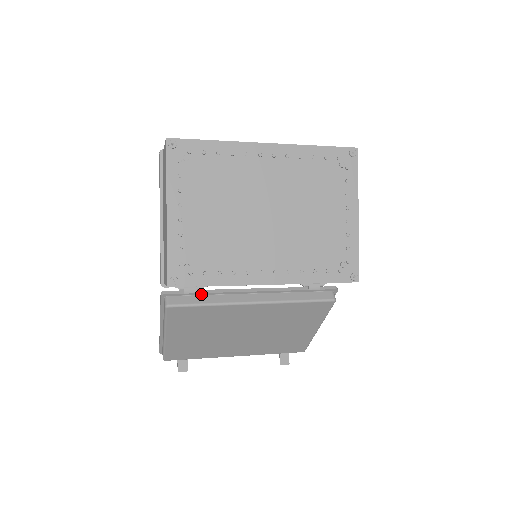
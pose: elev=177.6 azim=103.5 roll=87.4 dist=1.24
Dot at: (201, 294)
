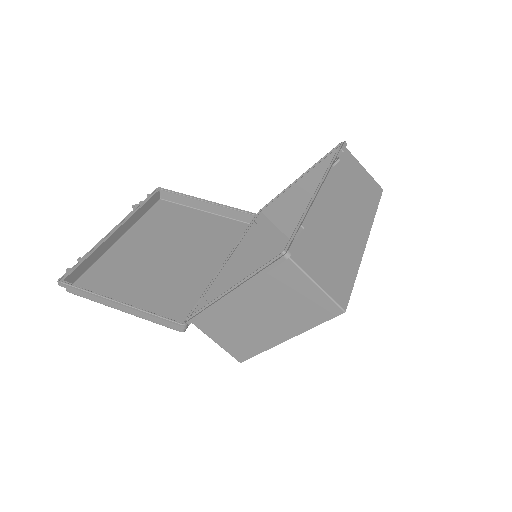
Dot at: occluded
